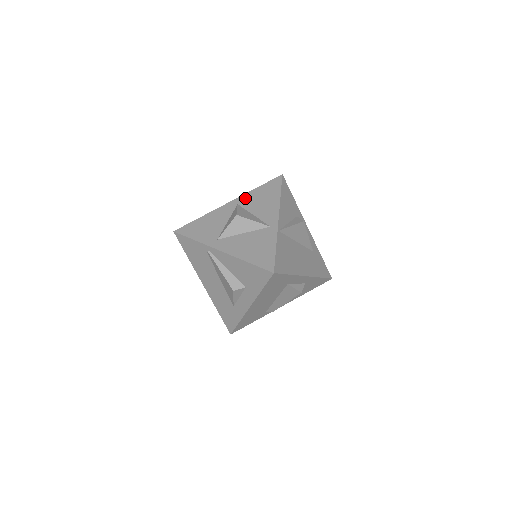
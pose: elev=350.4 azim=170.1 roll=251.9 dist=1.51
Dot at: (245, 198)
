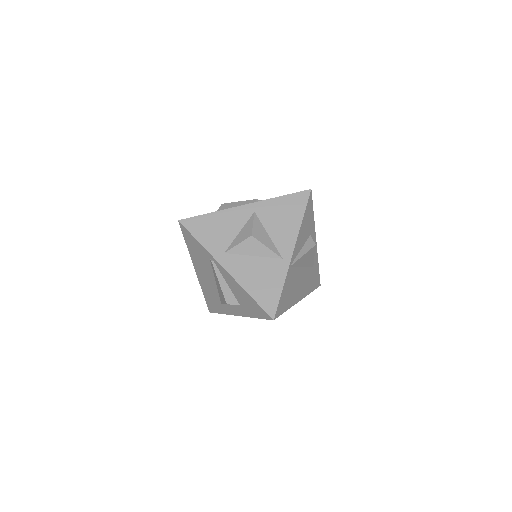
Dot at: (264, 206)
